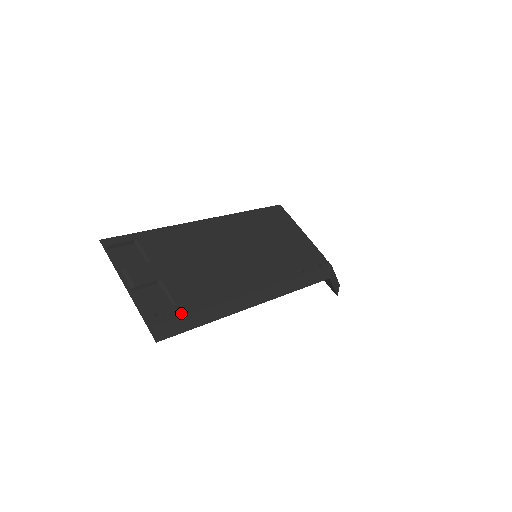
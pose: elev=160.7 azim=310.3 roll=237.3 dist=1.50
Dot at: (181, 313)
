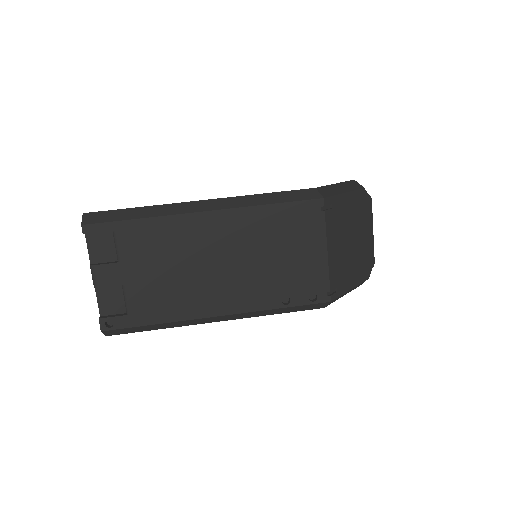
Dot at: (130, 324)
